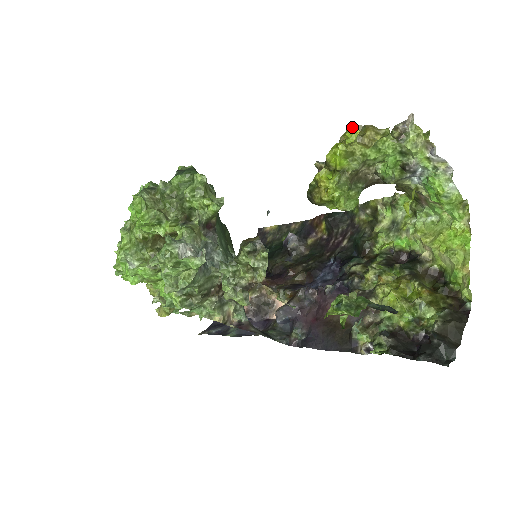
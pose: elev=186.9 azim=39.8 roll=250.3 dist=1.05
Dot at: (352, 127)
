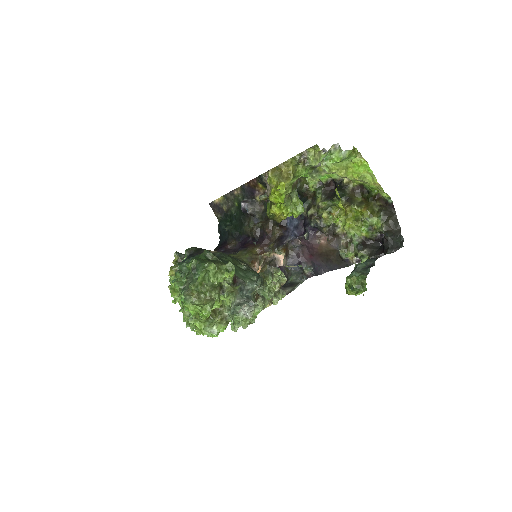
Dot at: (271, 173)
